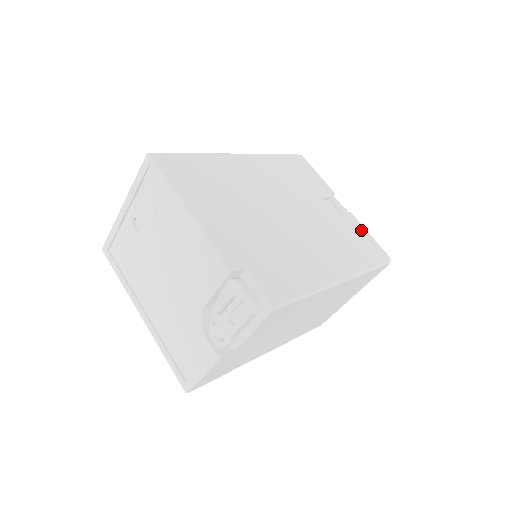
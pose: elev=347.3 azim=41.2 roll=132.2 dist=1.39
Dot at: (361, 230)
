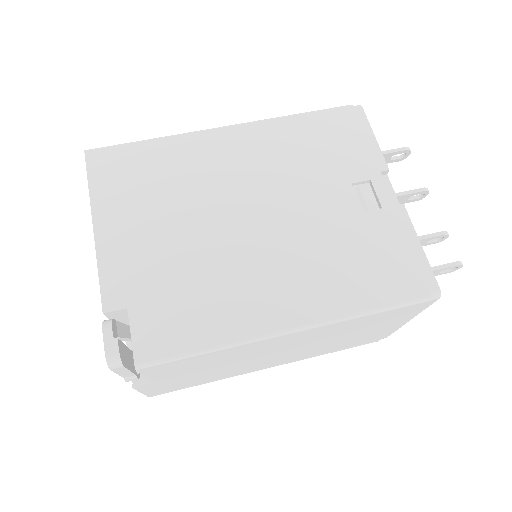
Dot at: (402, 238)
